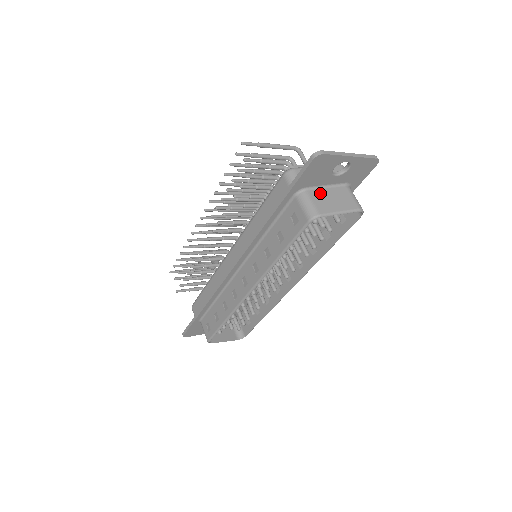
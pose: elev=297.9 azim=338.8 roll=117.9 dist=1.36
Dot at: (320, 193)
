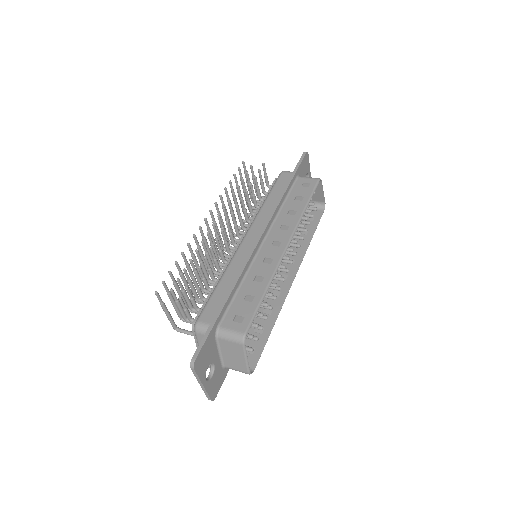
Dot at: occluded
